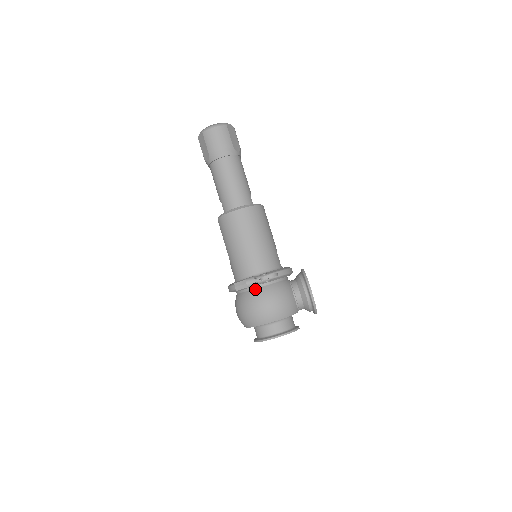
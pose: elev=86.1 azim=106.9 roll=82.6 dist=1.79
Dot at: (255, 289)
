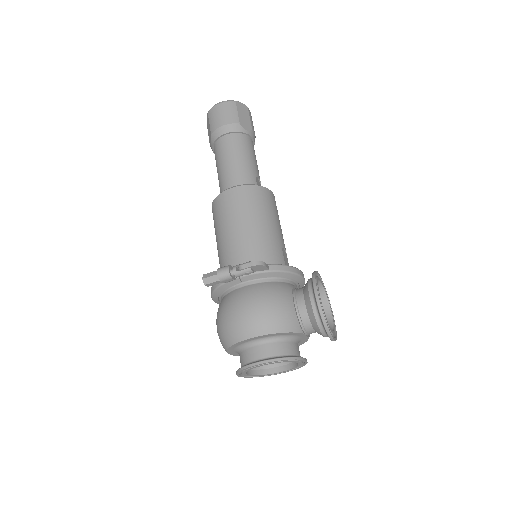
Dot at: (236, 289)
